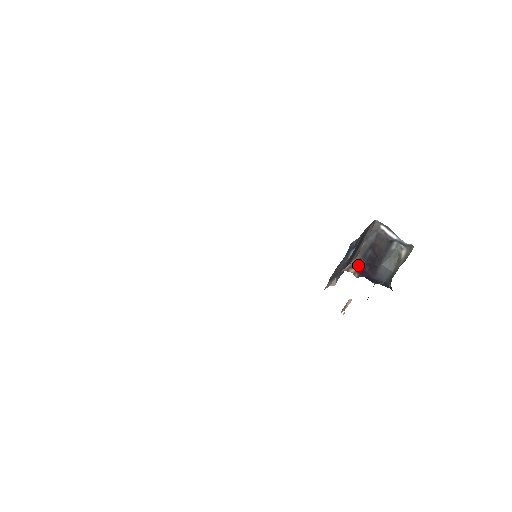
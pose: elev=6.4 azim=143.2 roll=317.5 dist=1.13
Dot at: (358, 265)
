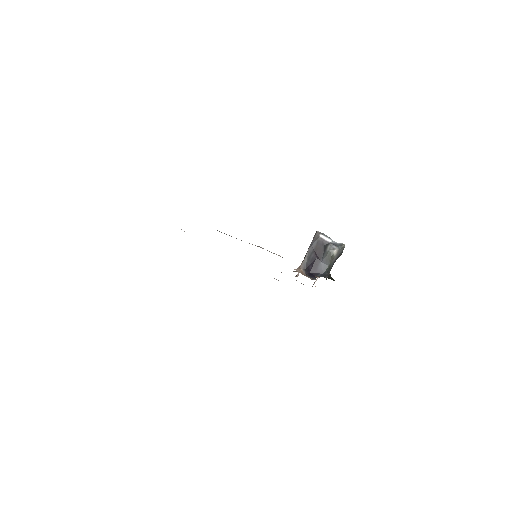
Dot at: (305, 266)
